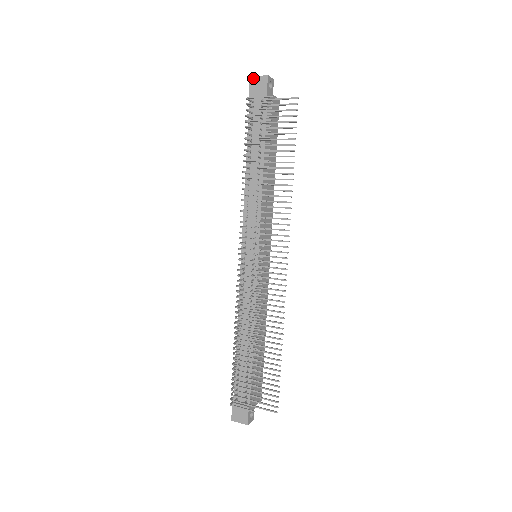
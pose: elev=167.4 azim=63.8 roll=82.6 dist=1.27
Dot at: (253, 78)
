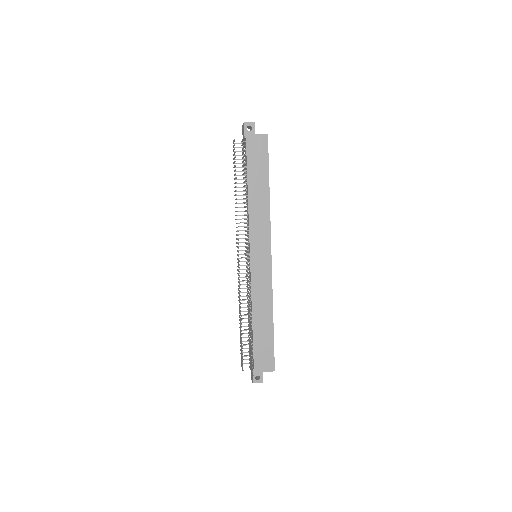
Dot at: (242, 126)
